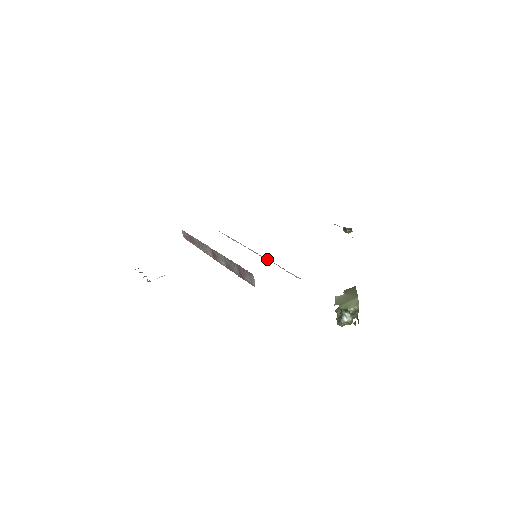
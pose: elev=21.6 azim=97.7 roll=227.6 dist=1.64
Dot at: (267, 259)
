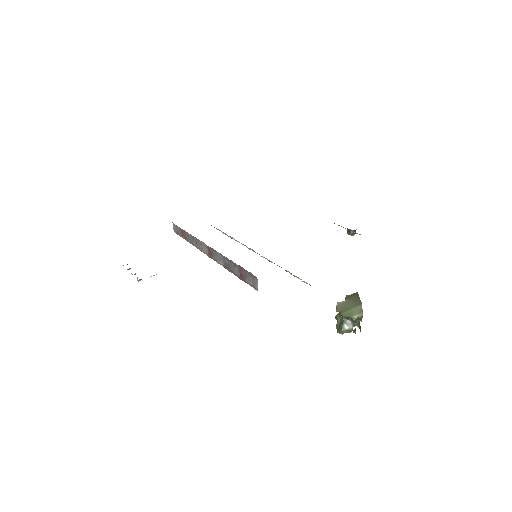
Dot at: (269, 260)
